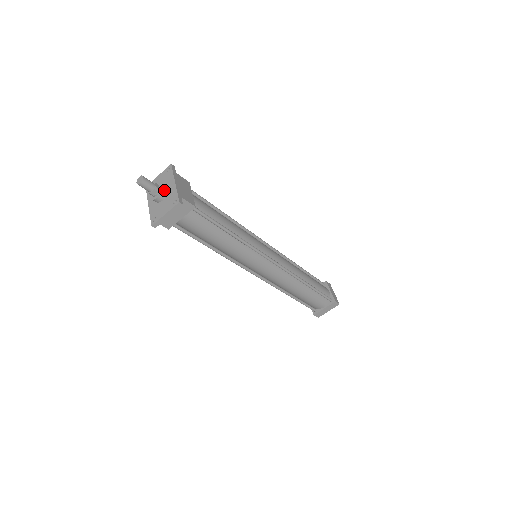
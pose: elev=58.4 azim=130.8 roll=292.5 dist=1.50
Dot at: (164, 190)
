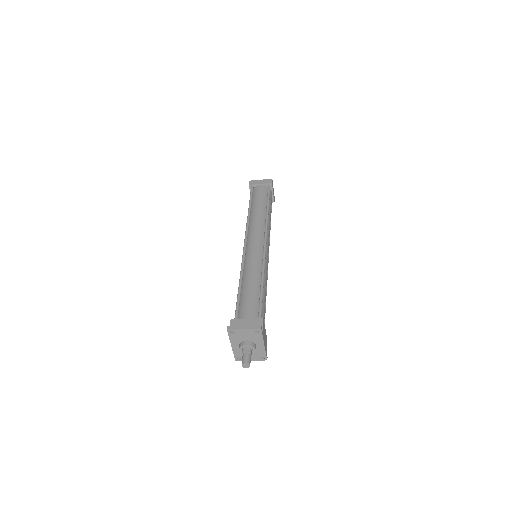
Dot at: (255, 351)
